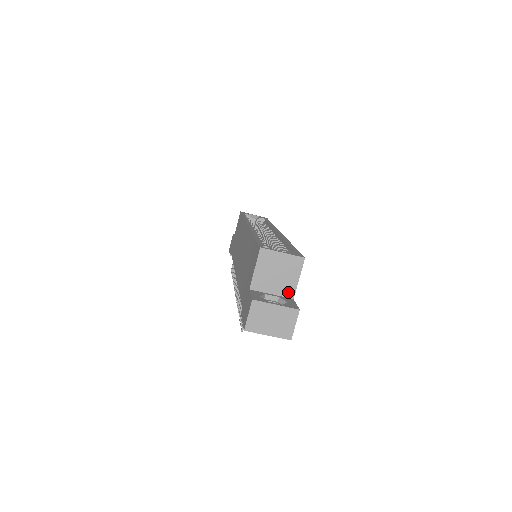
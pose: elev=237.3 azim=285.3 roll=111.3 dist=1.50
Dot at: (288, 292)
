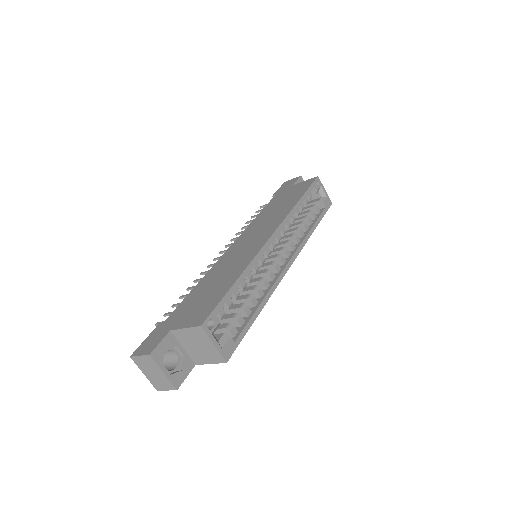
Dot at: (196, 359)
